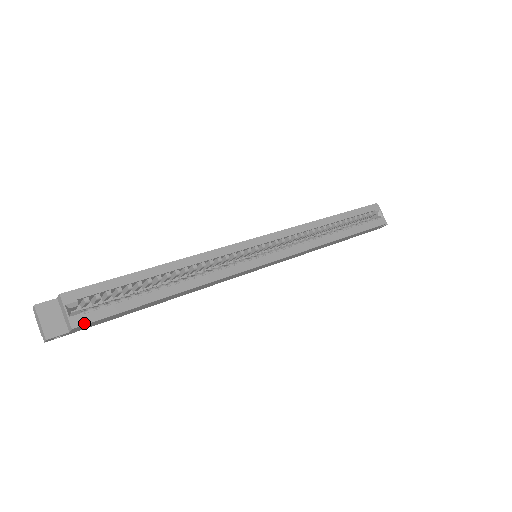
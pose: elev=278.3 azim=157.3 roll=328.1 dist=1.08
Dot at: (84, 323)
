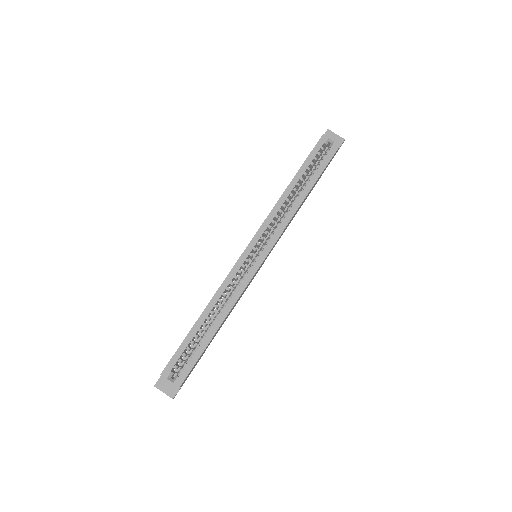
Dot at: (183, 381)
